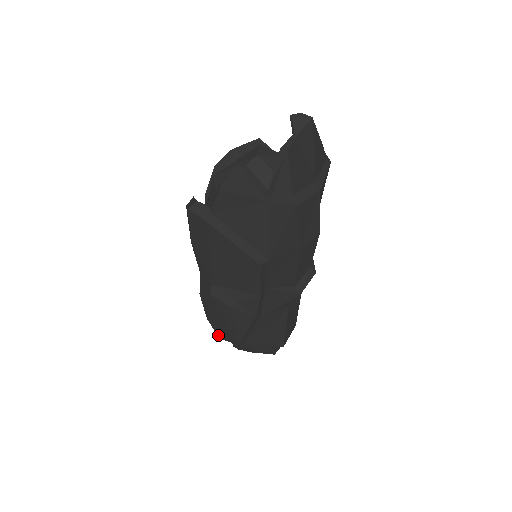
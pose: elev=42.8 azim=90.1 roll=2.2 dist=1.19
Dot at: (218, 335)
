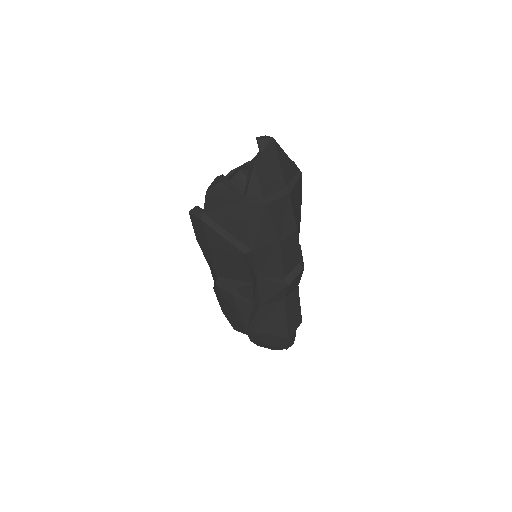
Dot at: (232, 326)
